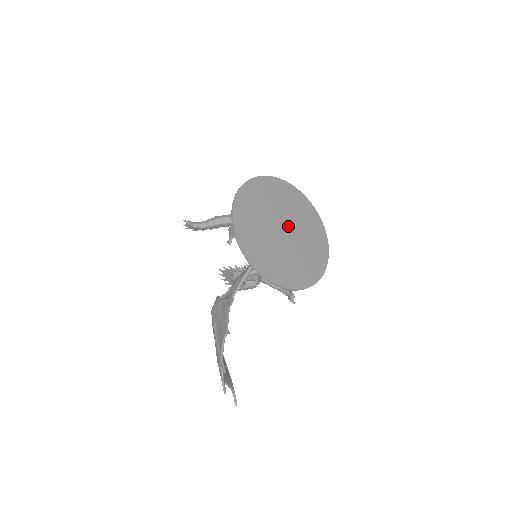
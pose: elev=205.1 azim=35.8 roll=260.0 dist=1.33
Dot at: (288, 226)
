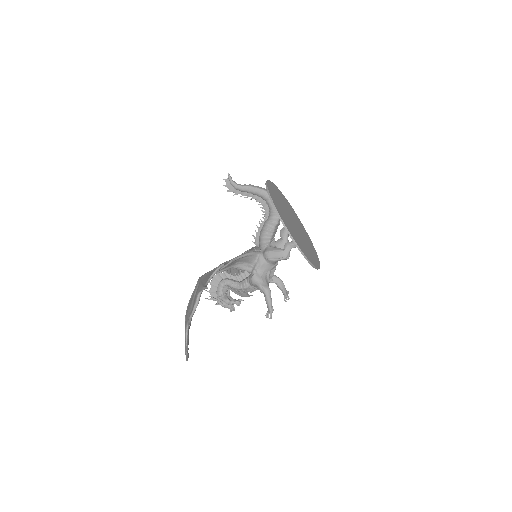
Dot at: (297, 226)
